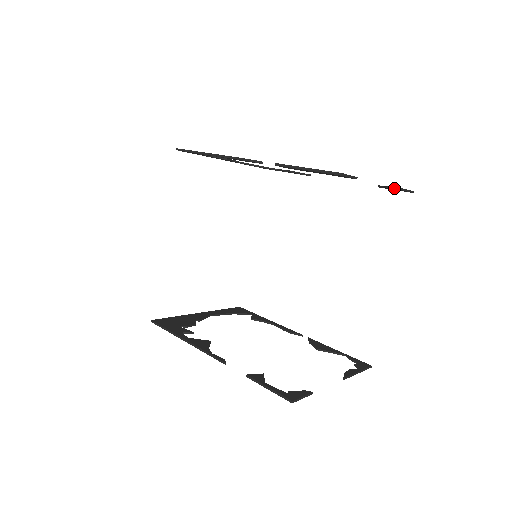
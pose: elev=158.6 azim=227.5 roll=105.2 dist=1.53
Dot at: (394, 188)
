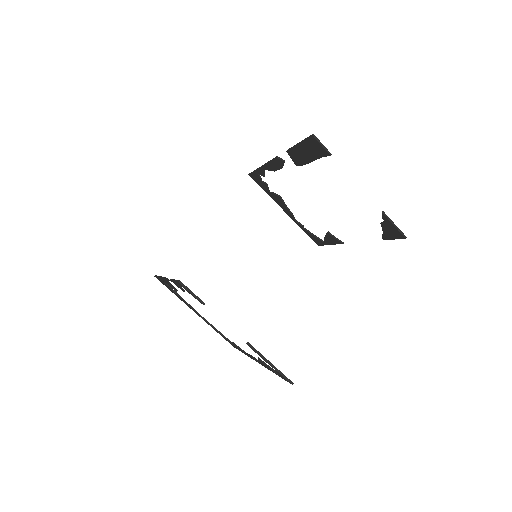
Dot at: (382, 215)
